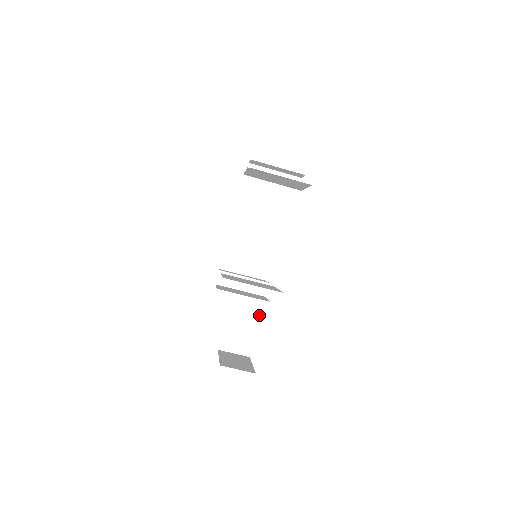
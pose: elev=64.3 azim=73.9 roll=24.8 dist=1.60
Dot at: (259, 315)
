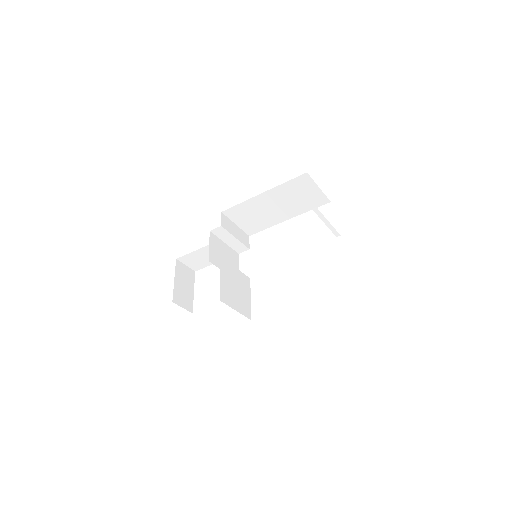
Dot at: occluded
